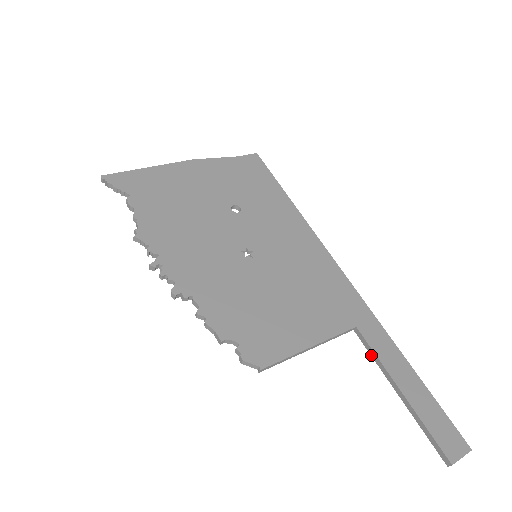
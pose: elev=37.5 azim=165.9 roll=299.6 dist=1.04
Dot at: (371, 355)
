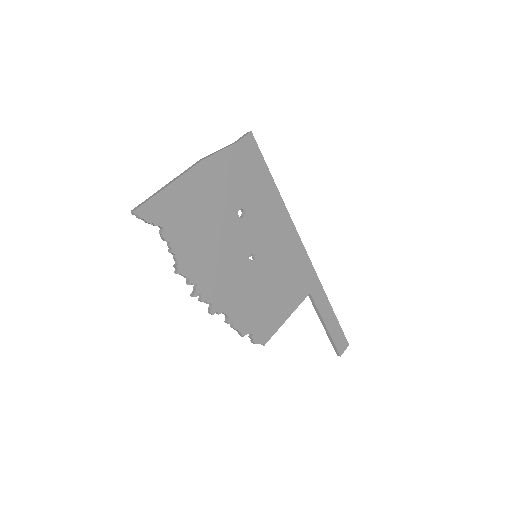
Dot at: (314, 307)
